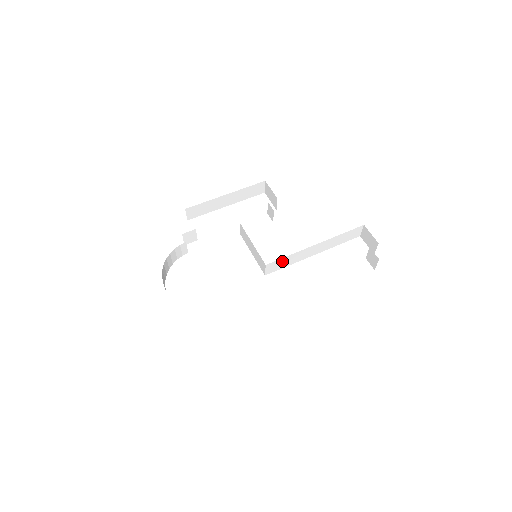
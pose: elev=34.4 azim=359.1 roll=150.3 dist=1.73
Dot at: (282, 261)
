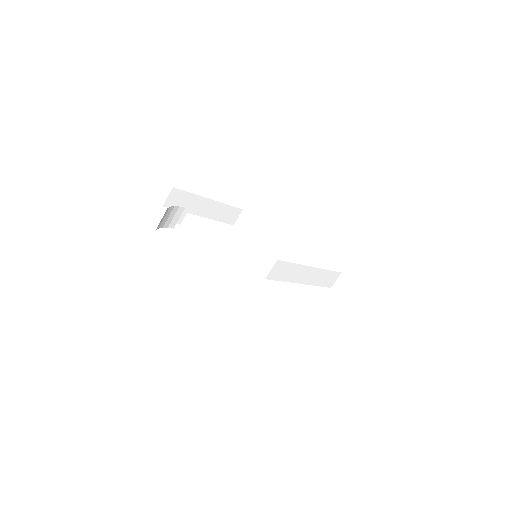
Dot at: (286, 268)
